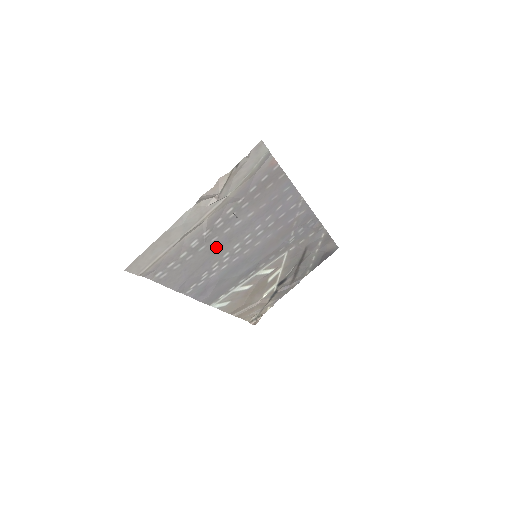
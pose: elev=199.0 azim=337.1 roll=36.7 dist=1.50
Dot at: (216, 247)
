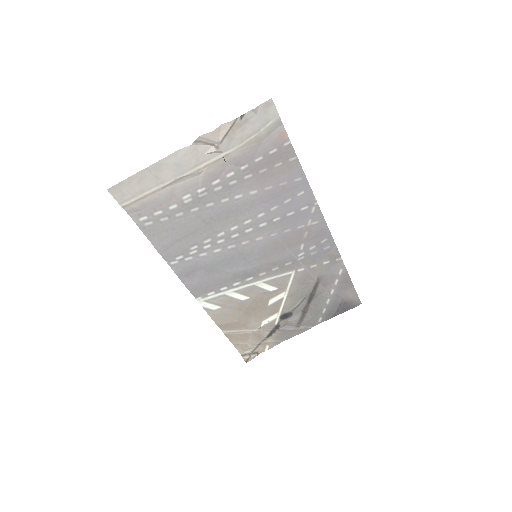
Dot at: (211, 217)
